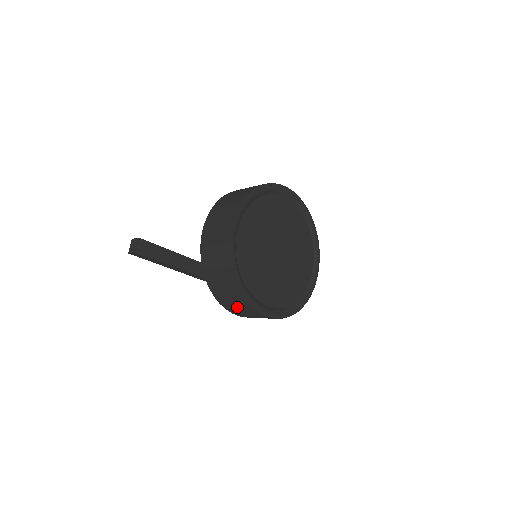
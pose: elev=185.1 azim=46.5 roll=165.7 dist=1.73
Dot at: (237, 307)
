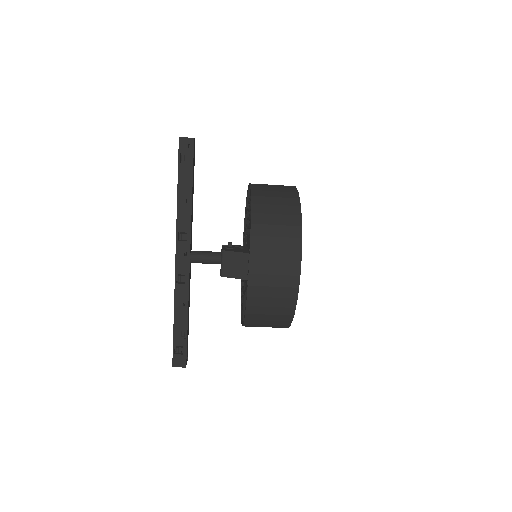
Dot at: (274, 243)
